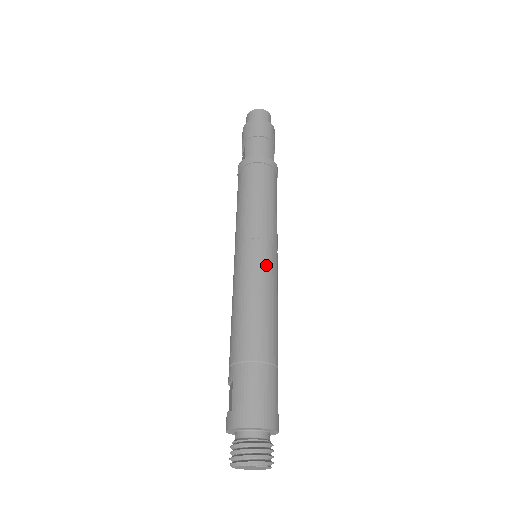
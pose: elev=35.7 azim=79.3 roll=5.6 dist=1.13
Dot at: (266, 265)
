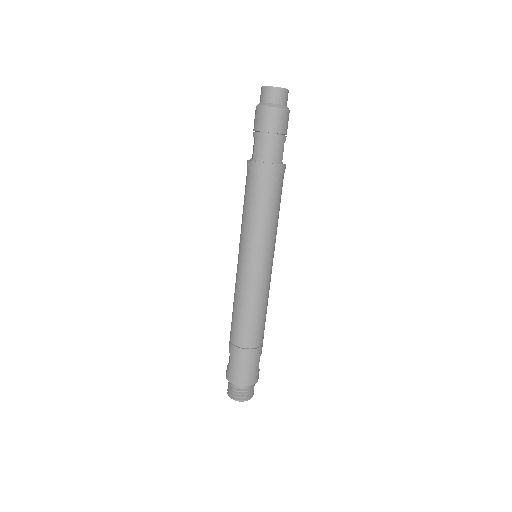
Dot at: (260, 278)
